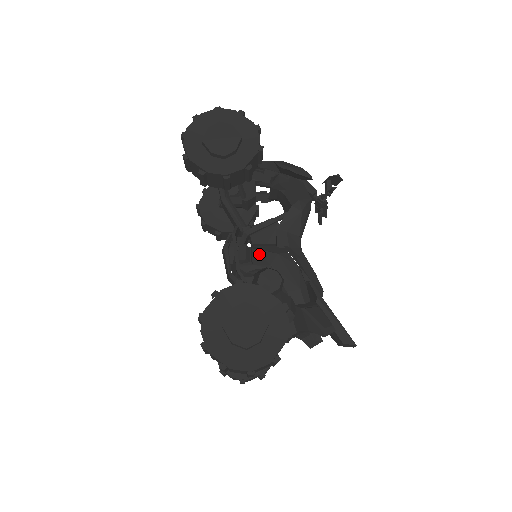
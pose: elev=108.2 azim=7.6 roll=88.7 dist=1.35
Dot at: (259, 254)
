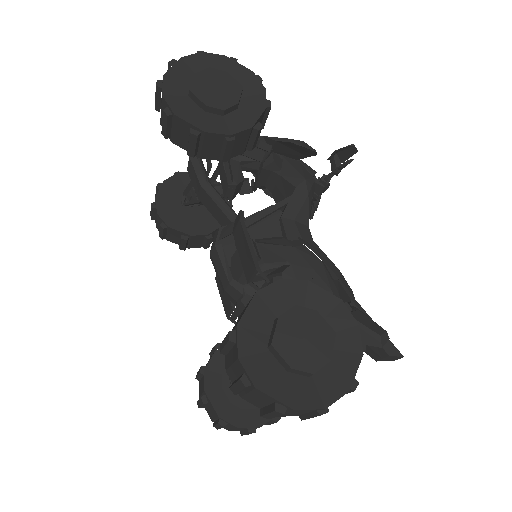
Dot at: (269, 249)
